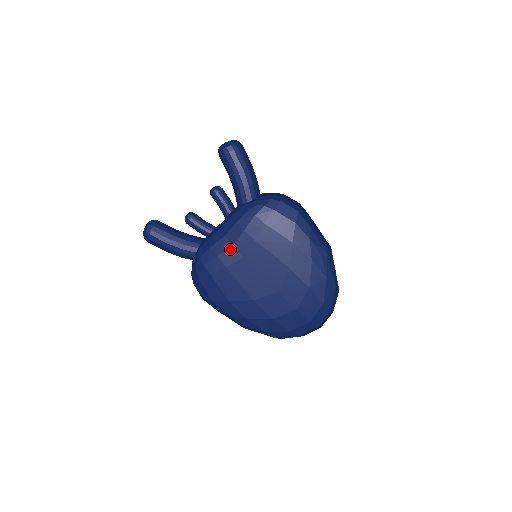
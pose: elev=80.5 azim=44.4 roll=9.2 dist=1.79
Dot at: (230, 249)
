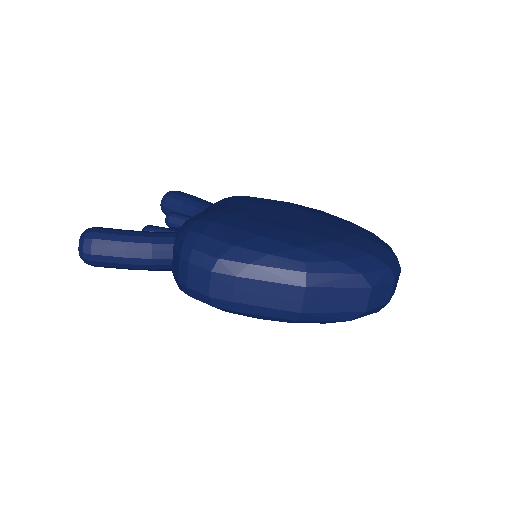
Dot at: (224, 207)
